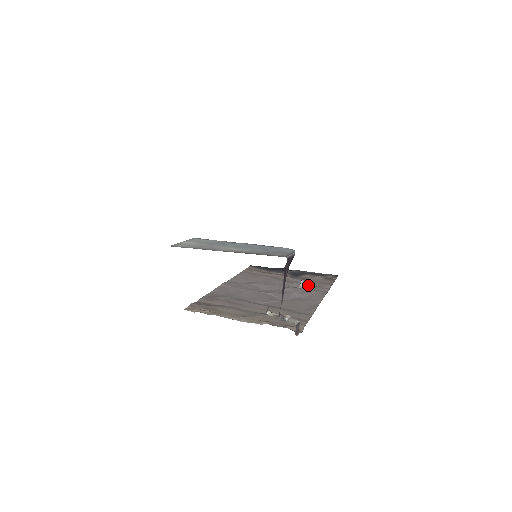
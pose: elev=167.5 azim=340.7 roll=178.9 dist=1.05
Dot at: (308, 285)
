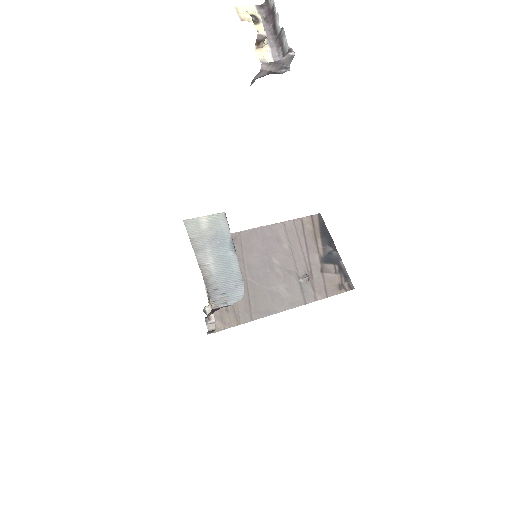
Dot at: (311, 282)
